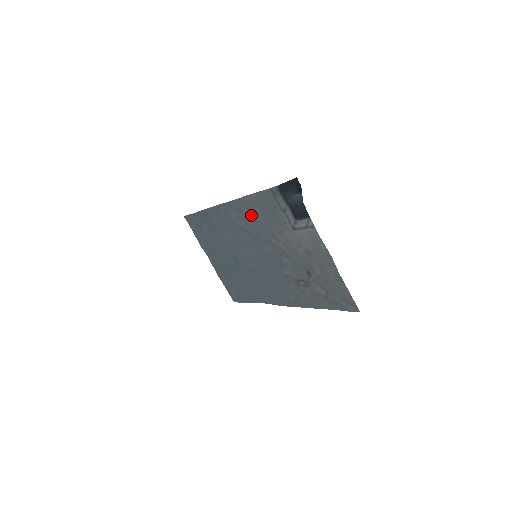
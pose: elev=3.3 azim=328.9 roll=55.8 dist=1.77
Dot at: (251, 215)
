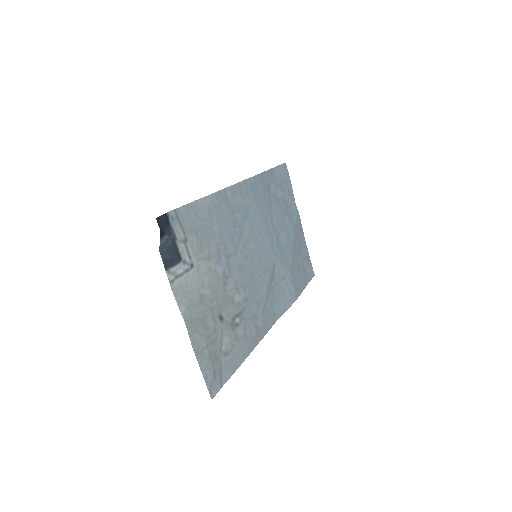
Dot at: (223, 216)
